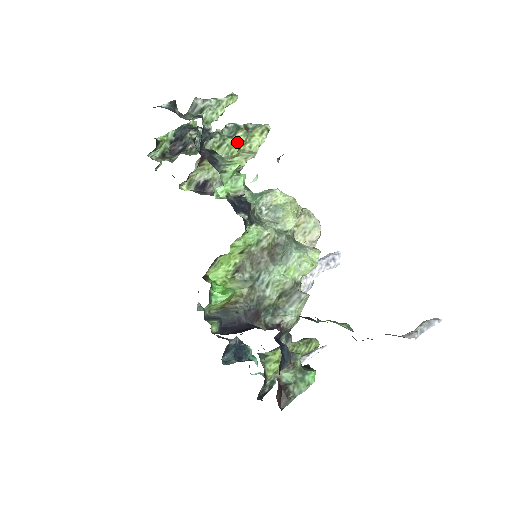
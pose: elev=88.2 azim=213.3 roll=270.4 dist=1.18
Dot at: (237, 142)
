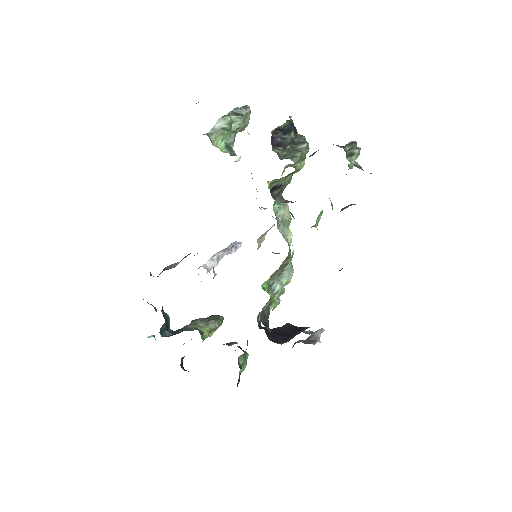
Dot at: occluded
